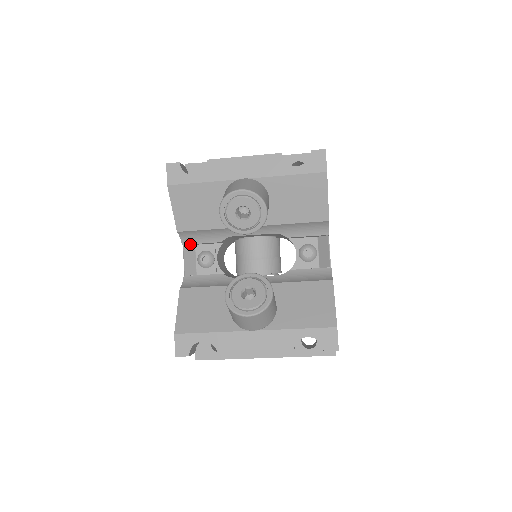
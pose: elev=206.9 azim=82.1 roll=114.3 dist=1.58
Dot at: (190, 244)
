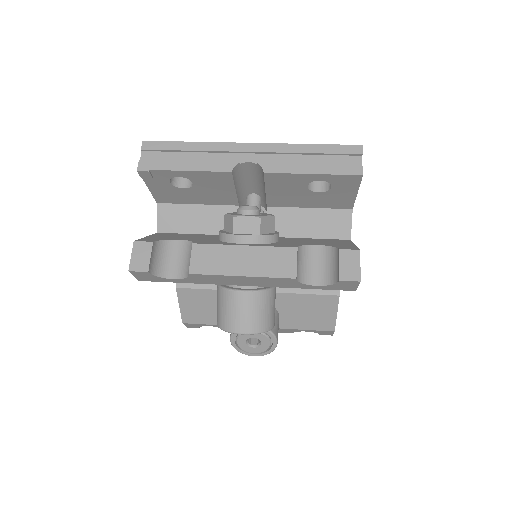
Dot at: occluded
